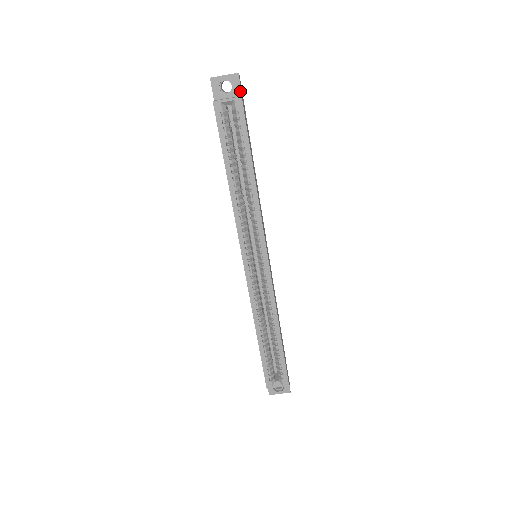
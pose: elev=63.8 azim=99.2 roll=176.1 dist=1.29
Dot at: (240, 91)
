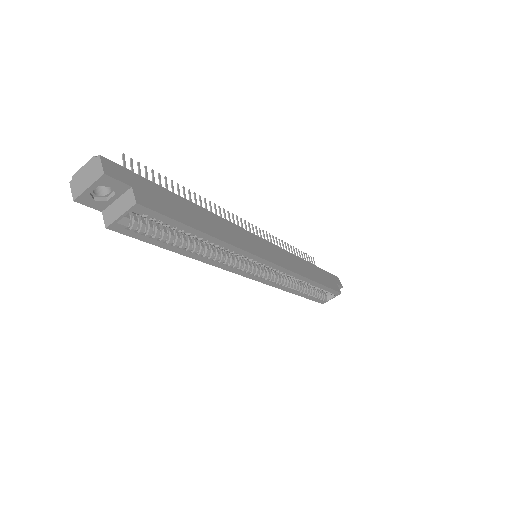
Dot at: (124, 185)
